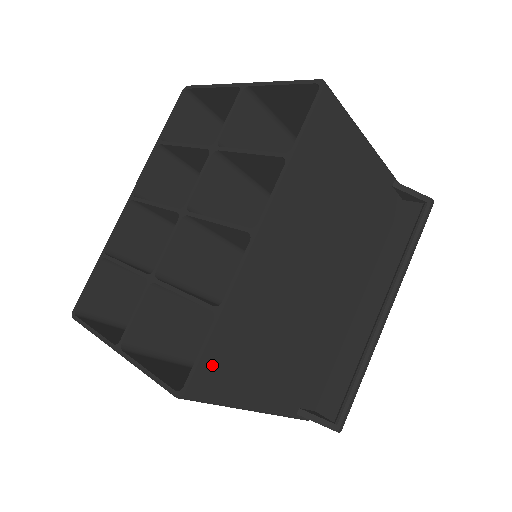
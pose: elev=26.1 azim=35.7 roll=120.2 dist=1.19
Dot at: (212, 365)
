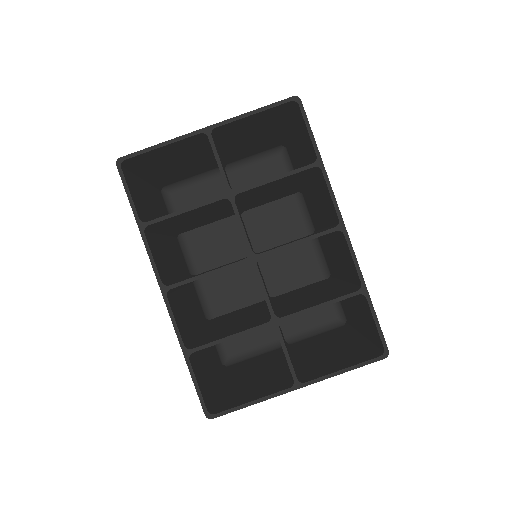
Dot at: occluded
